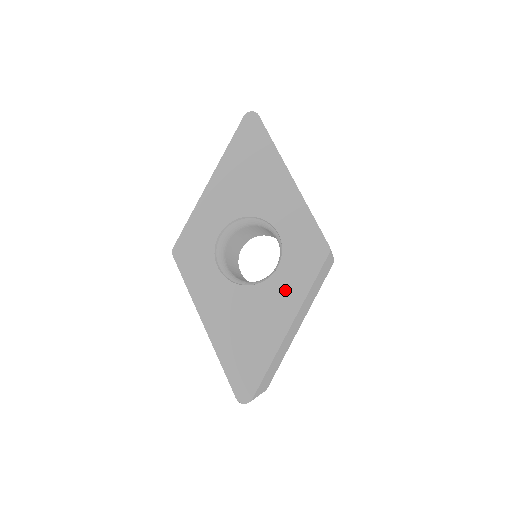
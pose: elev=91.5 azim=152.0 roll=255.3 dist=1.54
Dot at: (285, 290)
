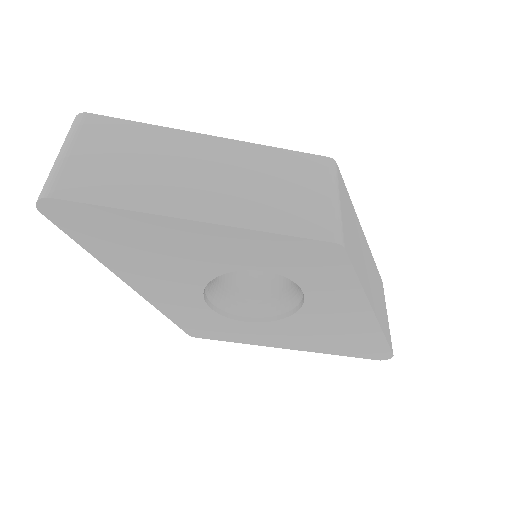
Dot at: (333, 298)
